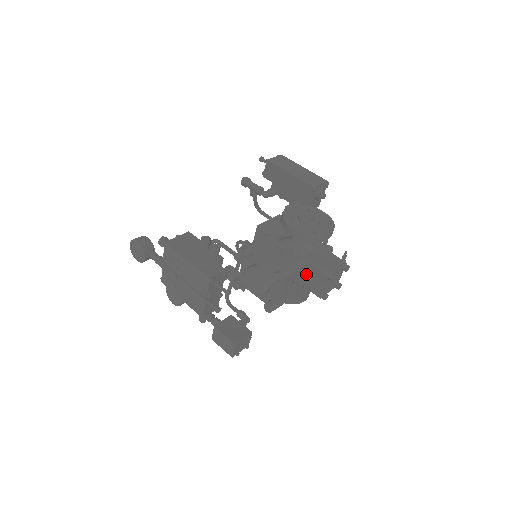
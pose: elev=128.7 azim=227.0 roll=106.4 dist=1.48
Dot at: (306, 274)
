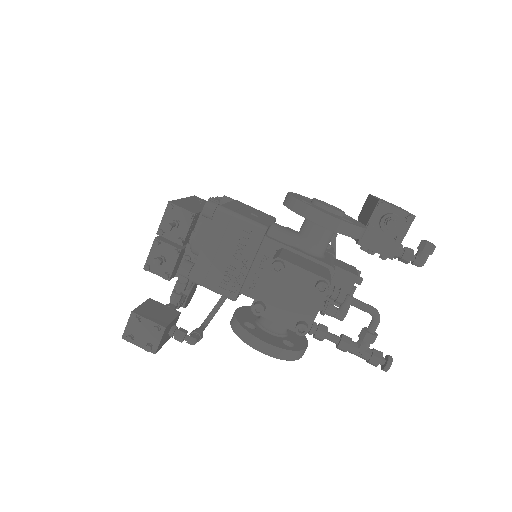
Dot at: occluded
